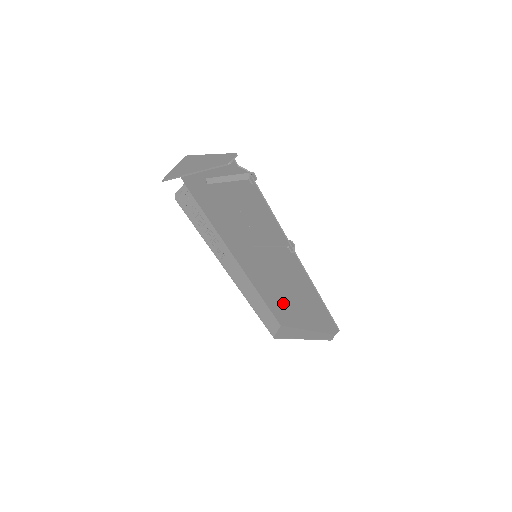
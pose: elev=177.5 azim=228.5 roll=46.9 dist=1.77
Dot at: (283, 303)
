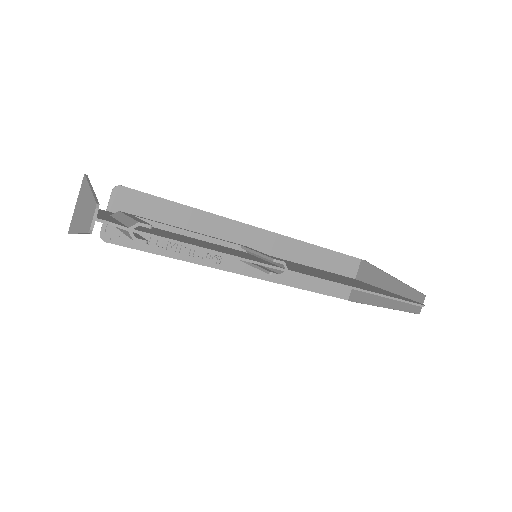
Dot at: occluded
